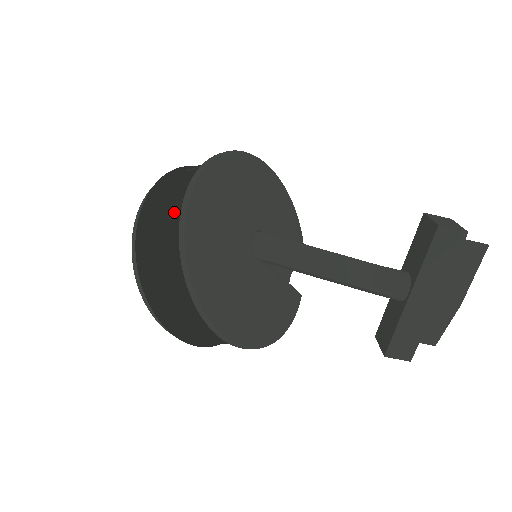
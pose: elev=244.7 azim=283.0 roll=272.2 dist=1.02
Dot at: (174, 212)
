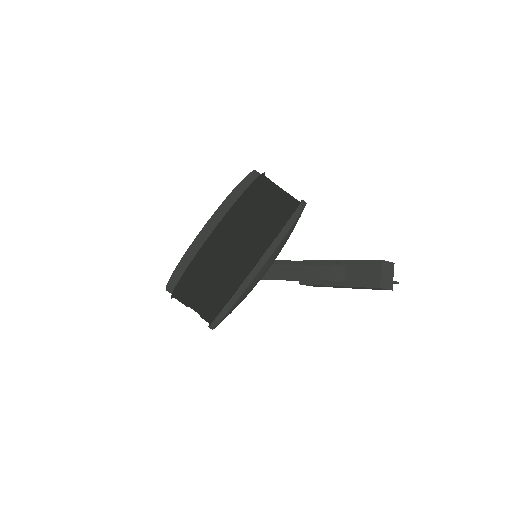
Dot at: (219, 291)
